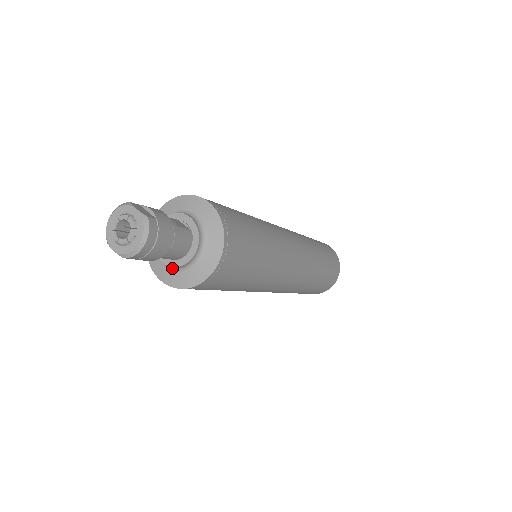
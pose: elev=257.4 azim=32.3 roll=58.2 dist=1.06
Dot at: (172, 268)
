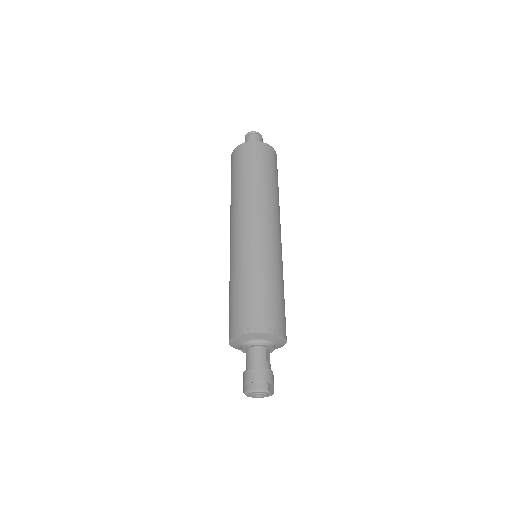
Dot at: occluded
